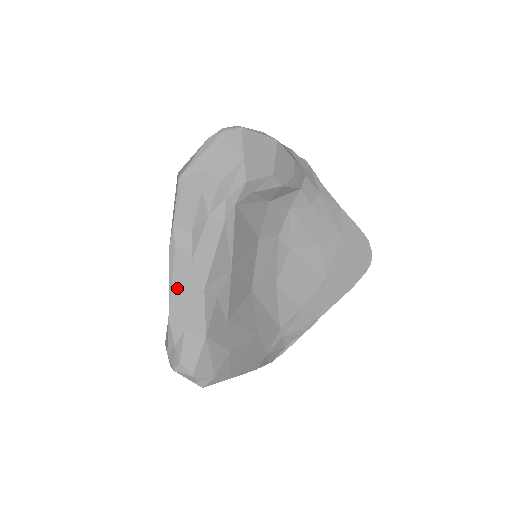
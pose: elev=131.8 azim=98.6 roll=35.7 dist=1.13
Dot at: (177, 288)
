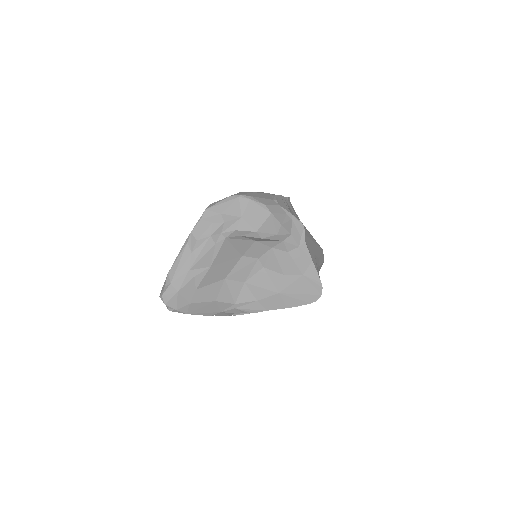
Dot at: (178, 262)
